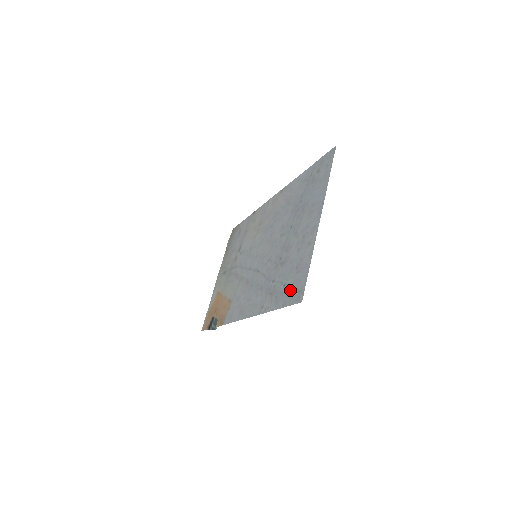
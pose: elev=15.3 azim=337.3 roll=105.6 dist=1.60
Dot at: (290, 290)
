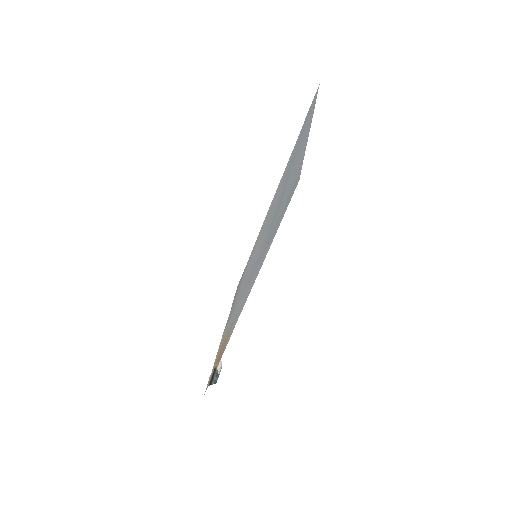
Dot at: (287, 201)
